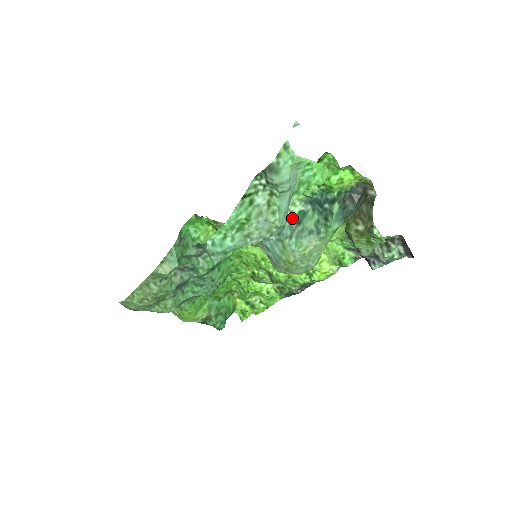
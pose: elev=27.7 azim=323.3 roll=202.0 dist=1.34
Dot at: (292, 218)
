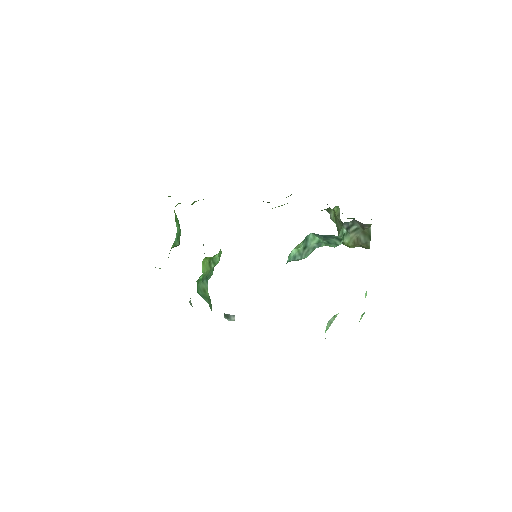
Dot at: (300, 248)
